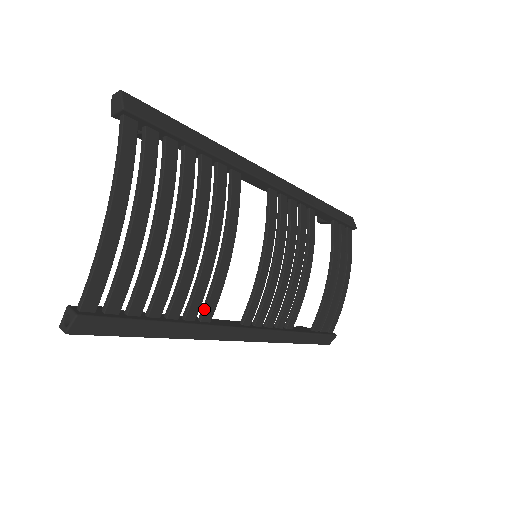
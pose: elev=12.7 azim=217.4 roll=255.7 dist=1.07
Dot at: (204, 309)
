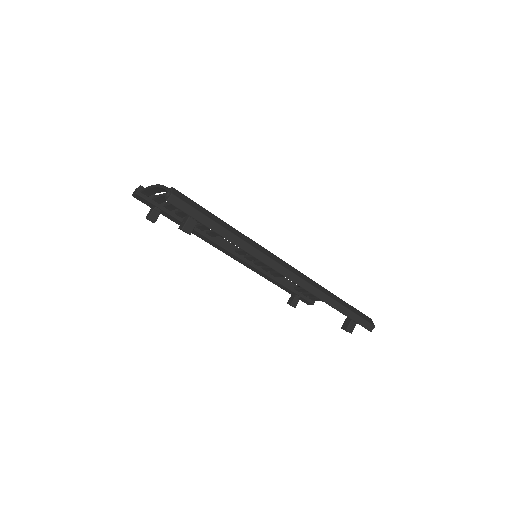
Dot at: occluded
